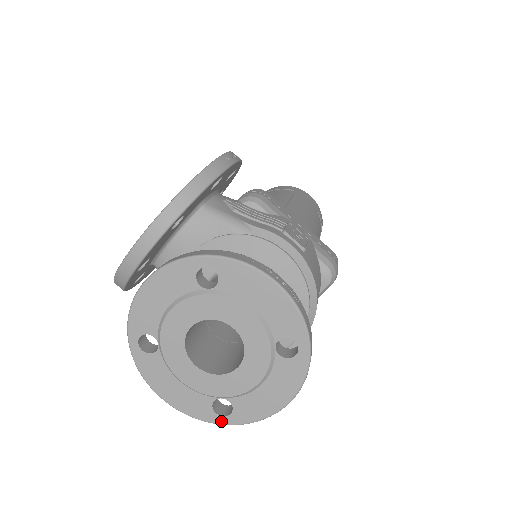
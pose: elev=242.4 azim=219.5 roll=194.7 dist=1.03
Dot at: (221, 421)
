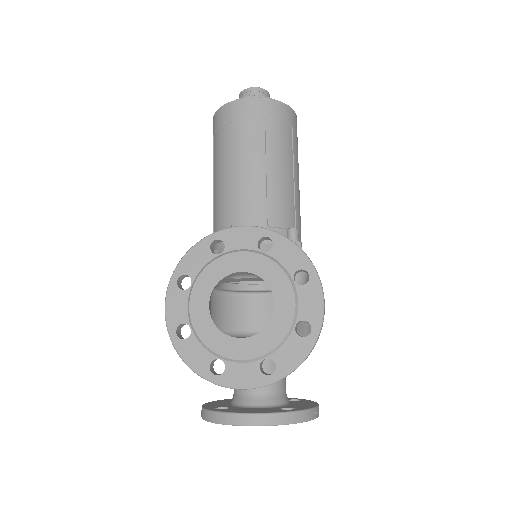
Dot at: occluded
